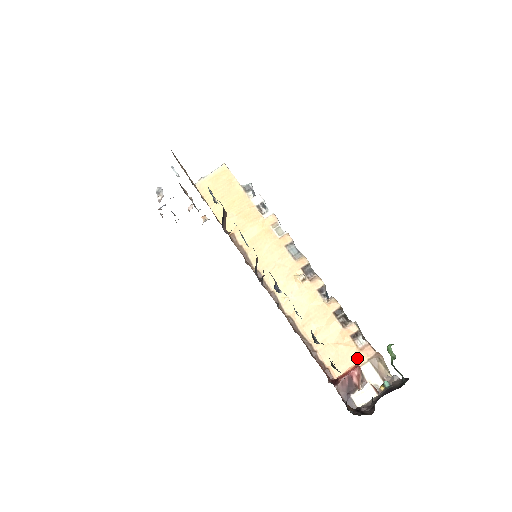
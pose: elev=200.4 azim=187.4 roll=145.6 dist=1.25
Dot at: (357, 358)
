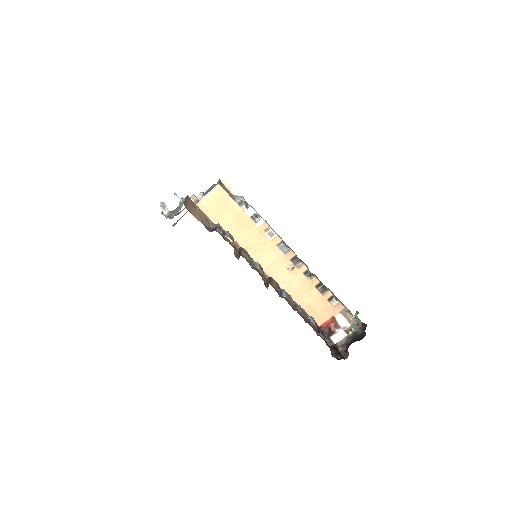
Dot at: (333, 312)
